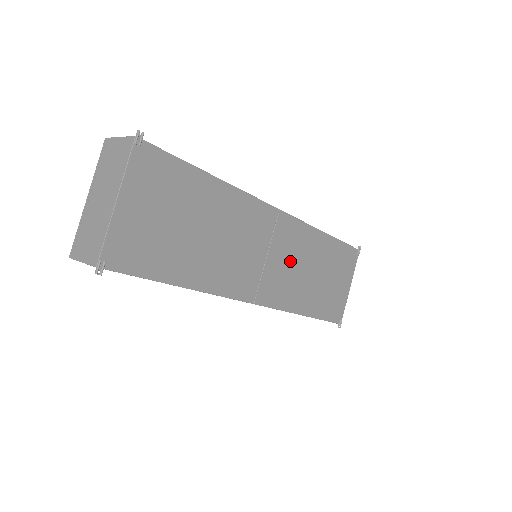
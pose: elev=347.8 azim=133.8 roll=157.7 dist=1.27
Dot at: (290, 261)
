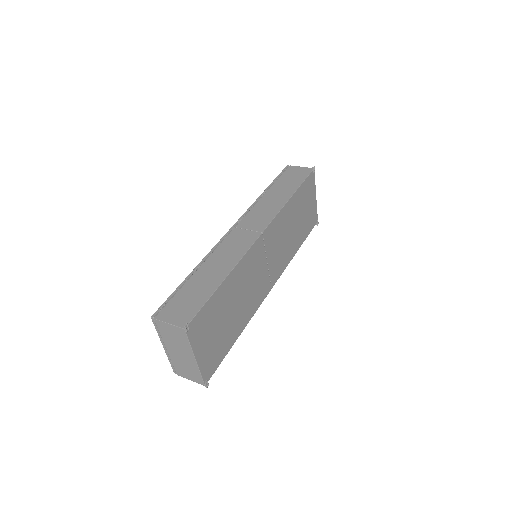
Dot at: (279, 243)
